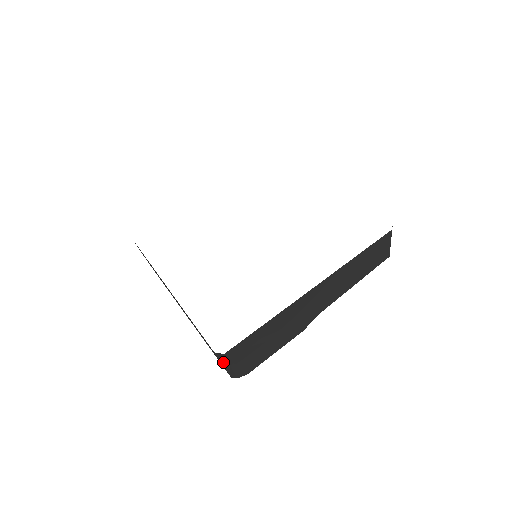
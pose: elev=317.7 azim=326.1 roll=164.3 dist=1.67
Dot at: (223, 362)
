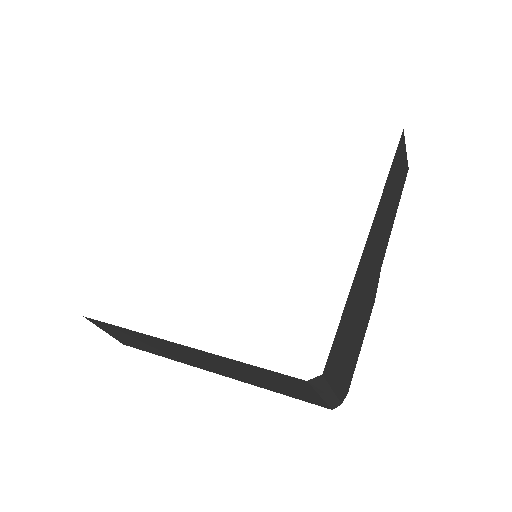
Dot at: (320, 390)
